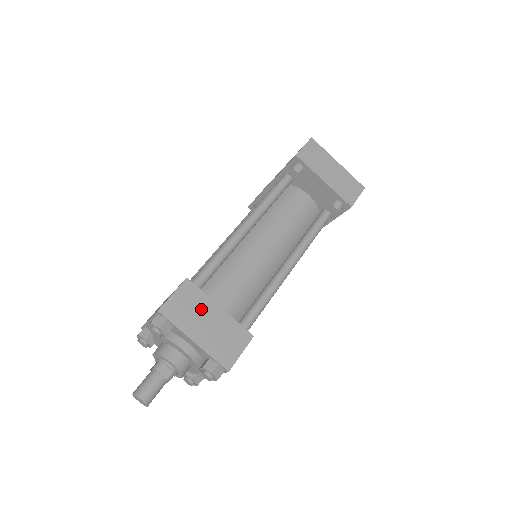
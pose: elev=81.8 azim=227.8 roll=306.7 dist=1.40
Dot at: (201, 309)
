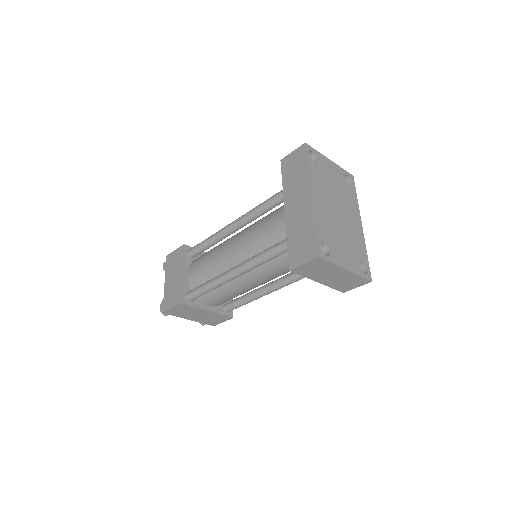
Dot at: (193, 312)
